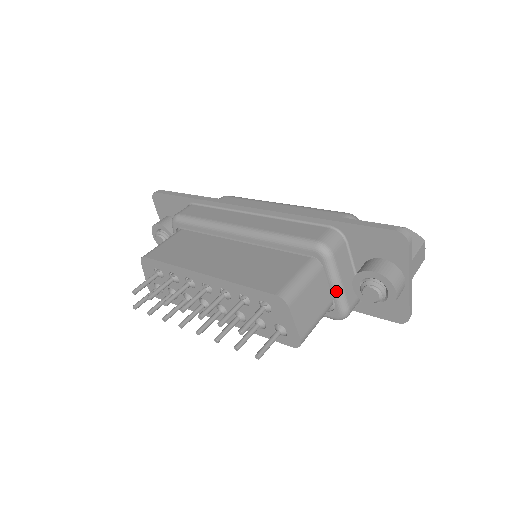
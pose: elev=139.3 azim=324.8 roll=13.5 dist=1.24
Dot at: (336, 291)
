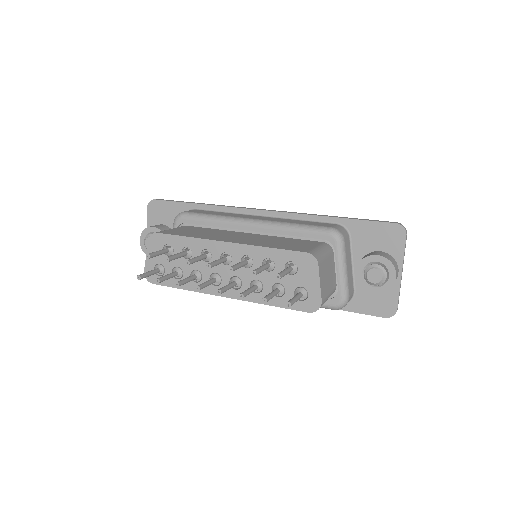
Dot at: (342, 275)
